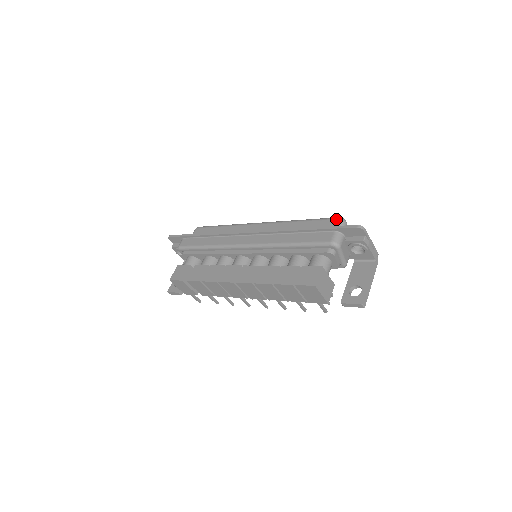
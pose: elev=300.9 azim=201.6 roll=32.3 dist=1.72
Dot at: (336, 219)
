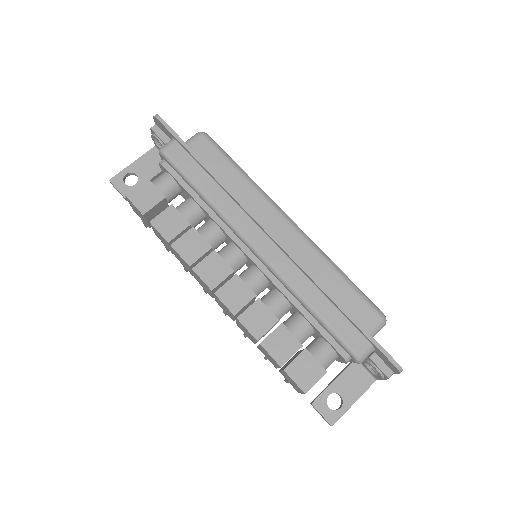
Dot at: (380, 317)
